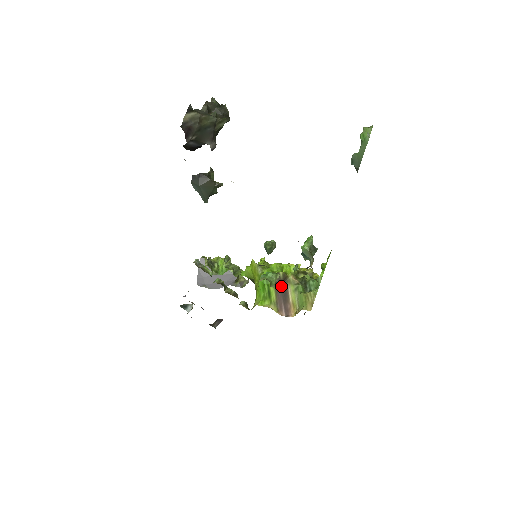
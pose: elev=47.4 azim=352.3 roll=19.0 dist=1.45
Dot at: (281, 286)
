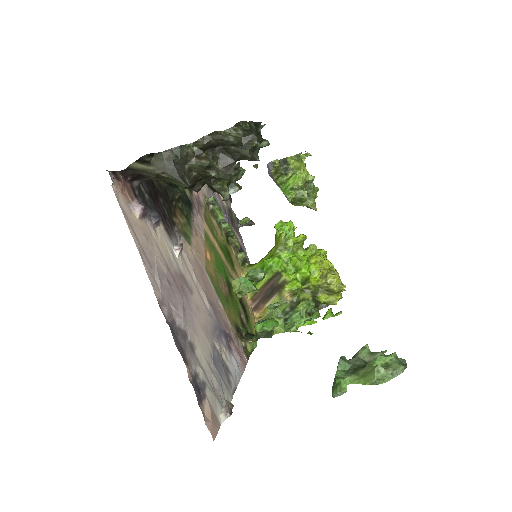
Dot at: (271, 287)
